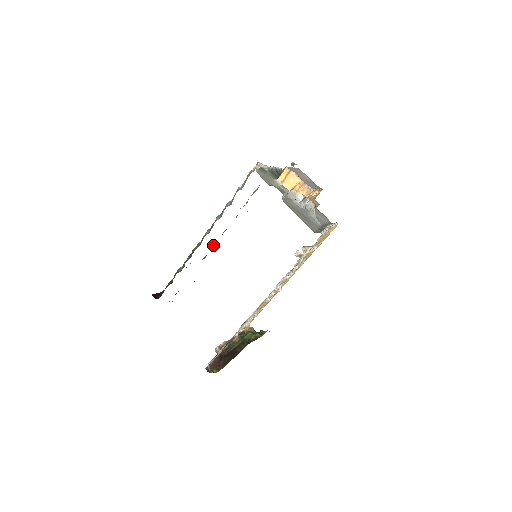
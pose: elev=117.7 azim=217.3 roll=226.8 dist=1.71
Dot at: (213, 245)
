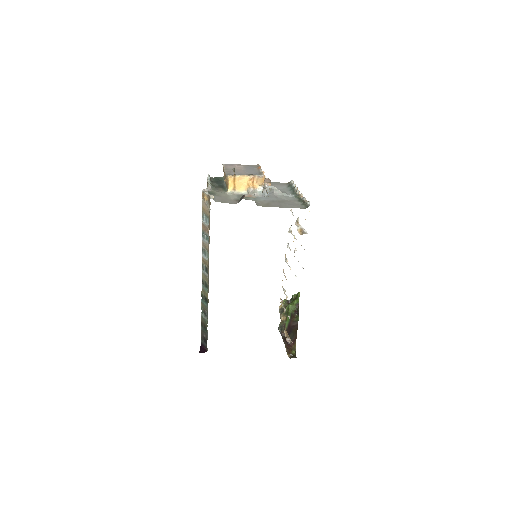
Dot at: occluded
